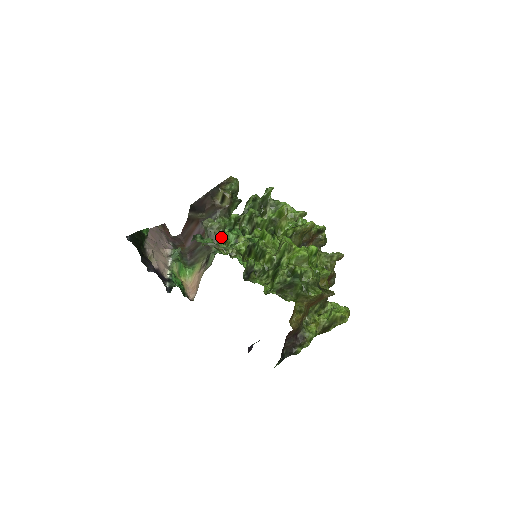
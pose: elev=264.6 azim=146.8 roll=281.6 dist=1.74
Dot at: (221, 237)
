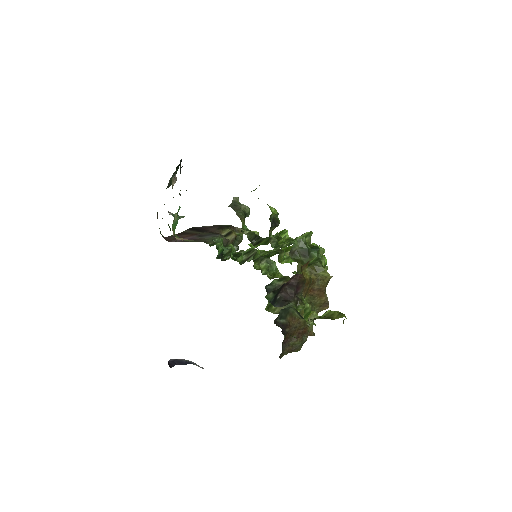
Dot at: (244, 214)
